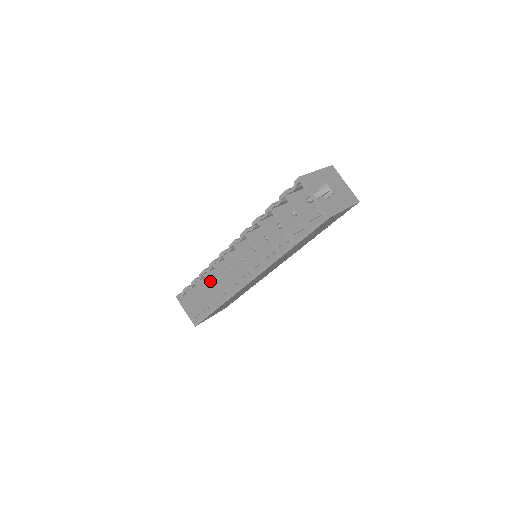
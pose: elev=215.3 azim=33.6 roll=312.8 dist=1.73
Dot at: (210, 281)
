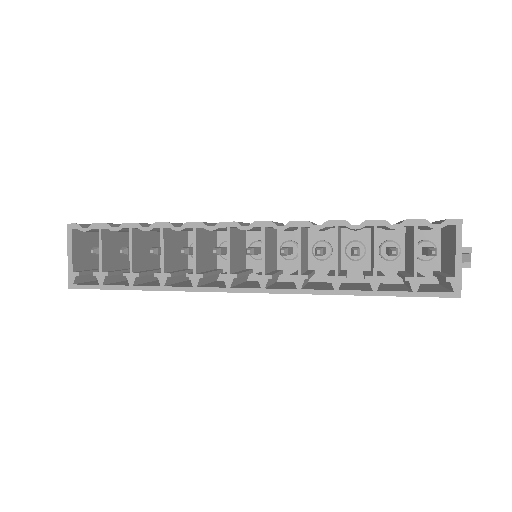
Dot at: (165, 244)
